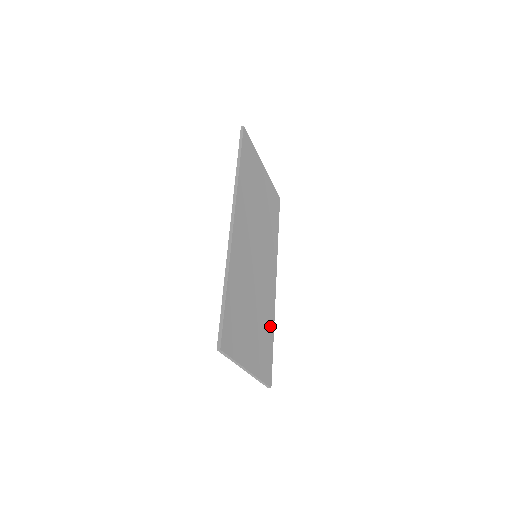
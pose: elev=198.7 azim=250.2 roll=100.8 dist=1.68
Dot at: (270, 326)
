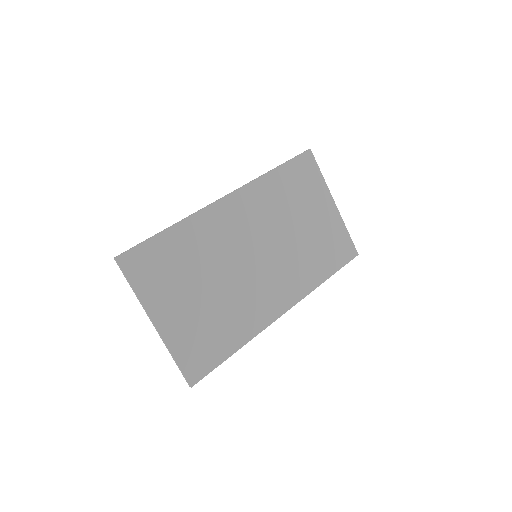
Dot at: (237, 334)
